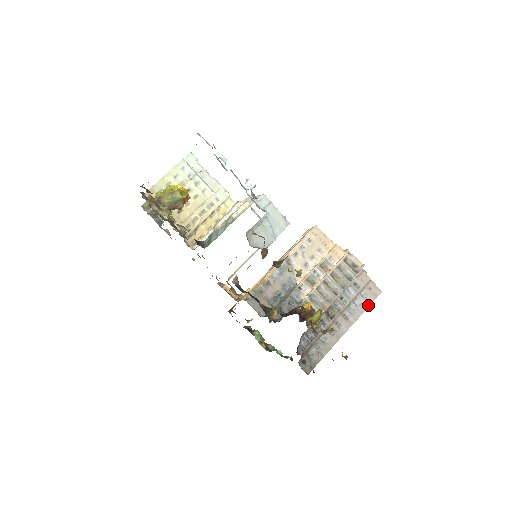
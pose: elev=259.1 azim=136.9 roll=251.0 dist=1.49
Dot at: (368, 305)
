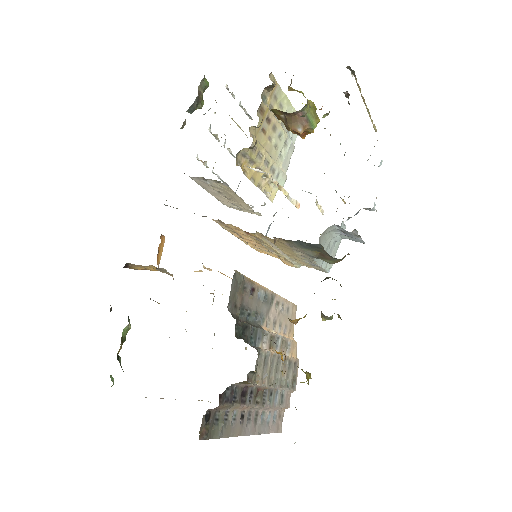
Dot at: (270, 431)
